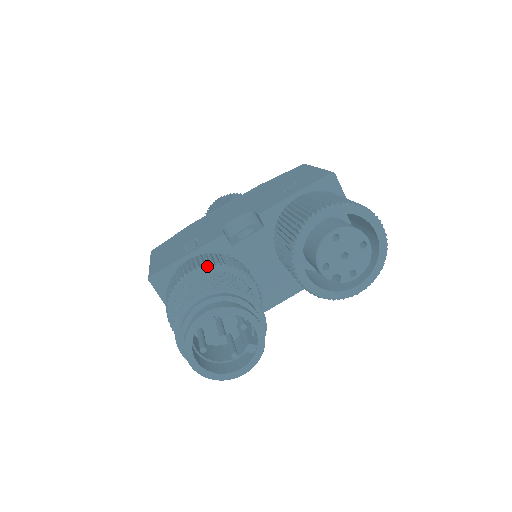
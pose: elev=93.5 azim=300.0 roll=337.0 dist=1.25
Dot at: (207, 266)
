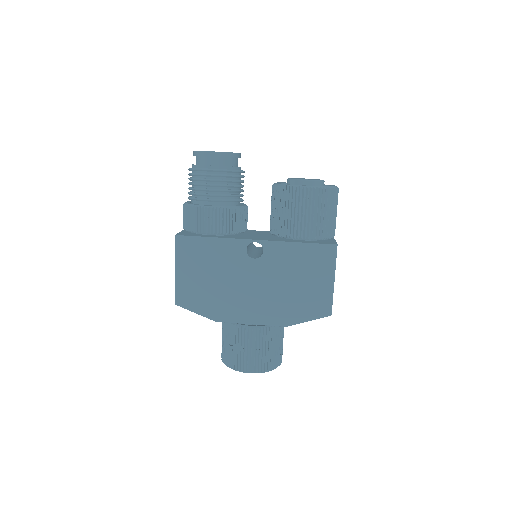
Dot at: occluded
